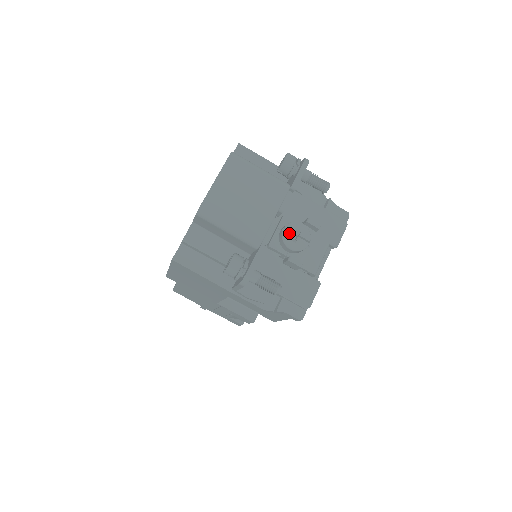
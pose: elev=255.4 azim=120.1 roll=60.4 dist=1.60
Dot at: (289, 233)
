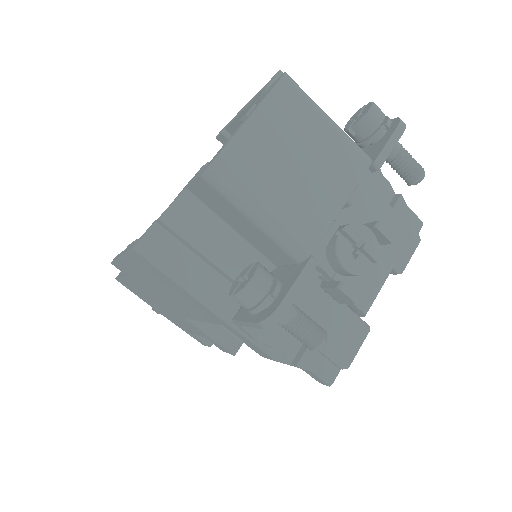
Dot at: (346, 241)
